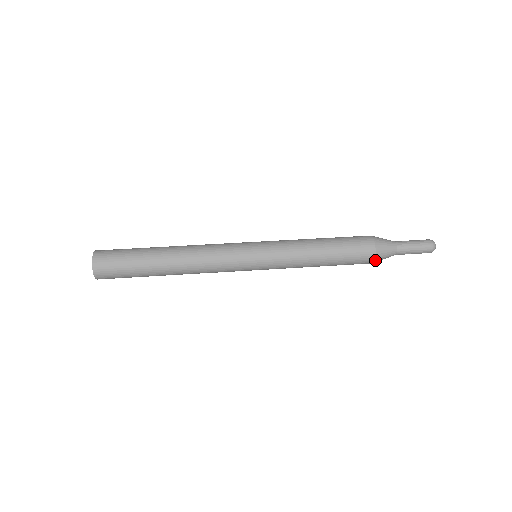
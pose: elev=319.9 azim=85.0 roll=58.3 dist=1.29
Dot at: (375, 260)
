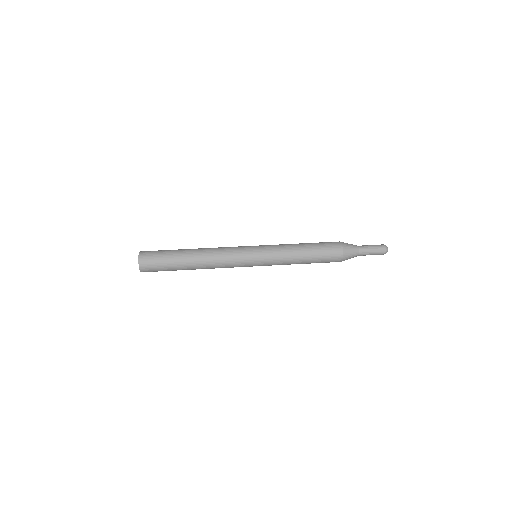
Dot at: (343, 256)
